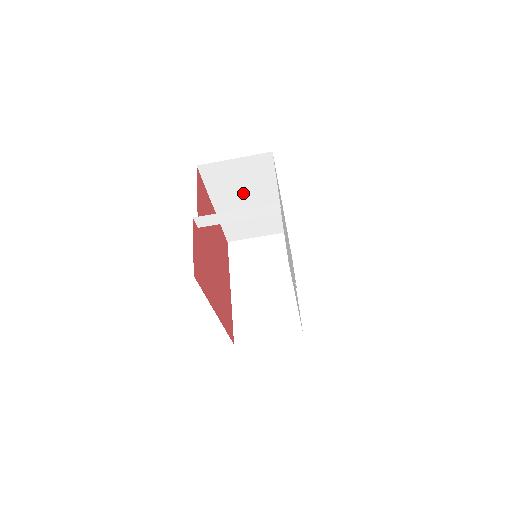
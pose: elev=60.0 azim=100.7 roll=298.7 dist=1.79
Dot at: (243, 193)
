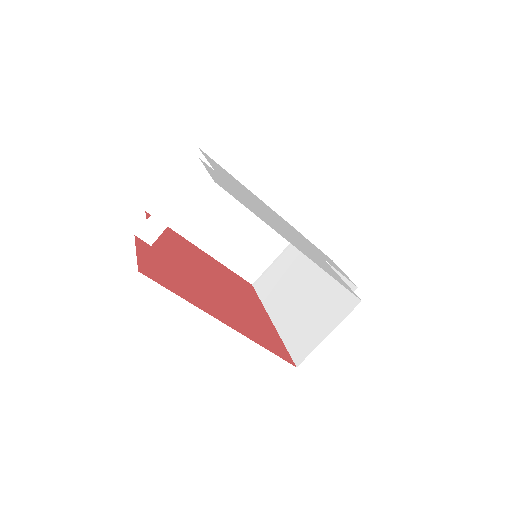
Dot at: (214, 214)
